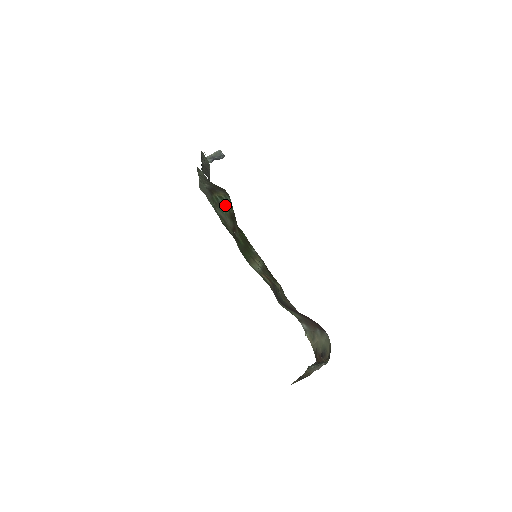
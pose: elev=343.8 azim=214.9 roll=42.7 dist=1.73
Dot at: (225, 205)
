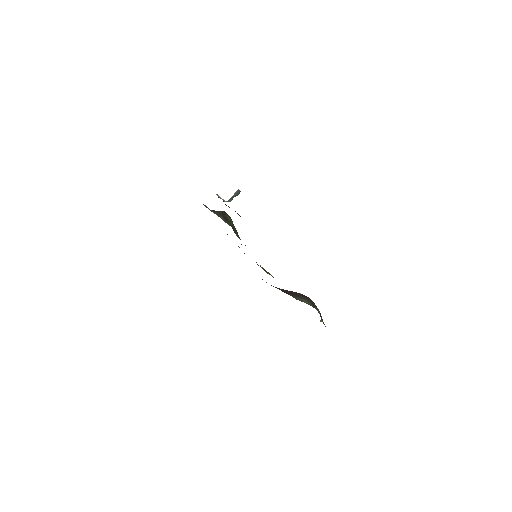
Dot at: (234, 226)
